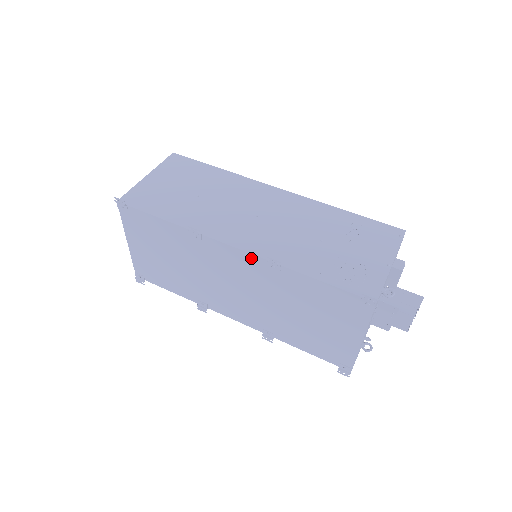
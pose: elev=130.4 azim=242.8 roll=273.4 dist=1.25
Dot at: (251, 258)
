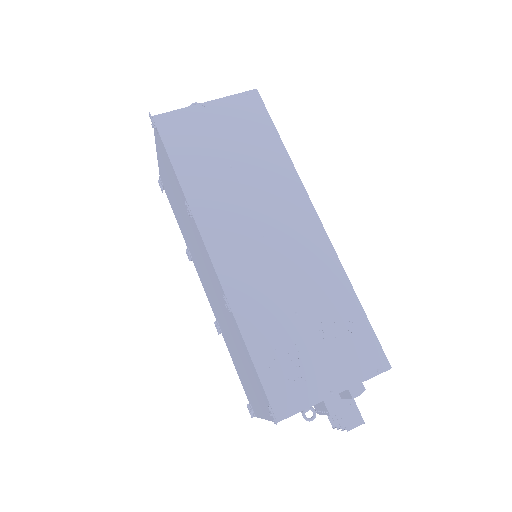
Dot at: (217, 278)
